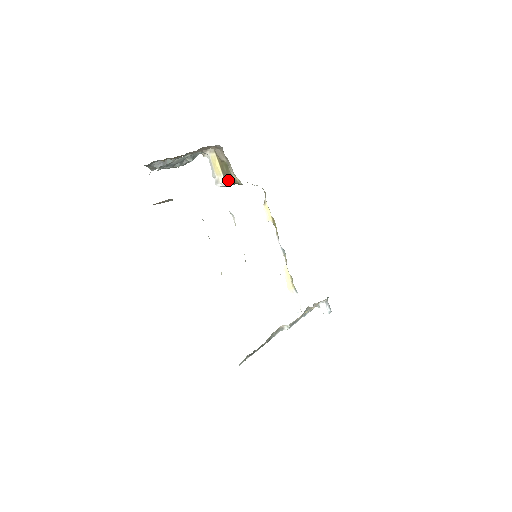
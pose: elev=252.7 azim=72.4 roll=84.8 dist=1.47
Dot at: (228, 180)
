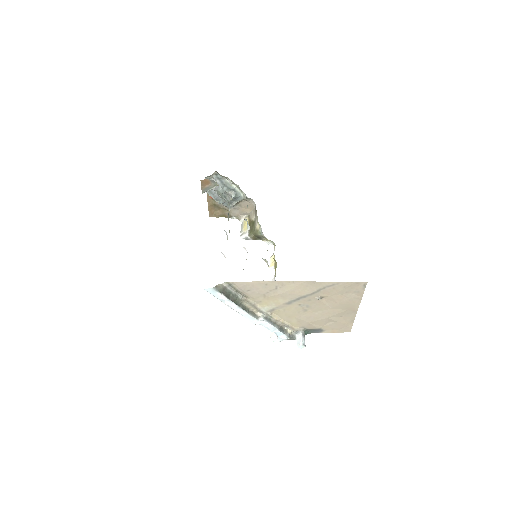
Dot at: (251, 232)
